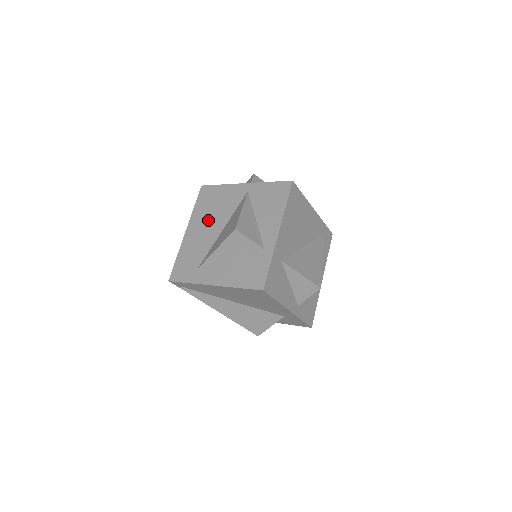
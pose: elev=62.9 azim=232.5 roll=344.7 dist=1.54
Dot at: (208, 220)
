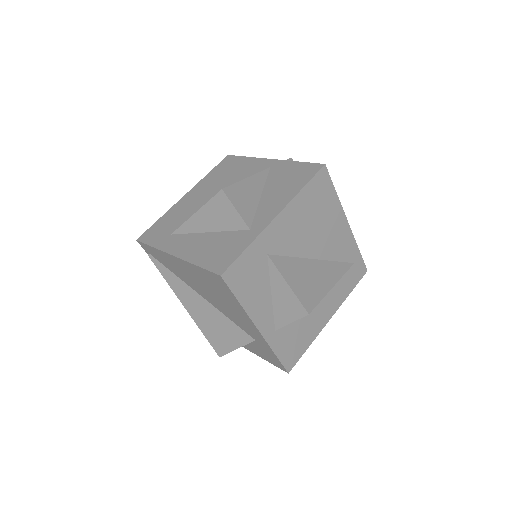
Dot at: (213, 188)
